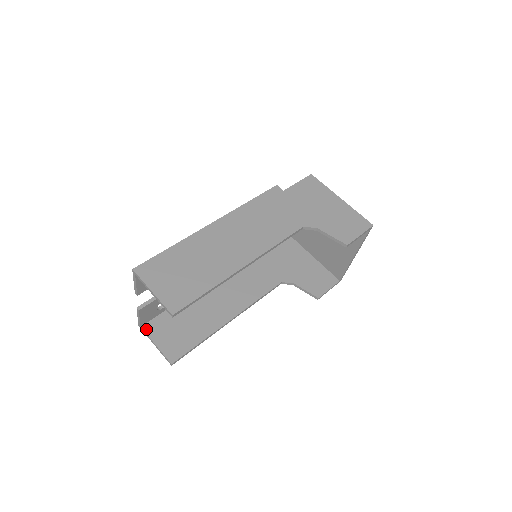
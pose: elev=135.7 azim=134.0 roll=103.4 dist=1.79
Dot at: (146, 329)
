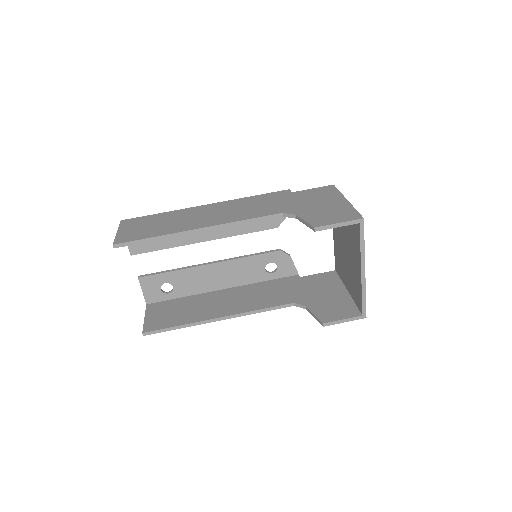
Dot at: (148, 306)
